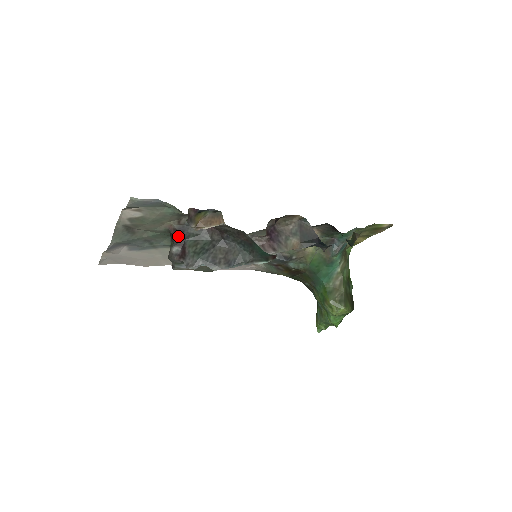
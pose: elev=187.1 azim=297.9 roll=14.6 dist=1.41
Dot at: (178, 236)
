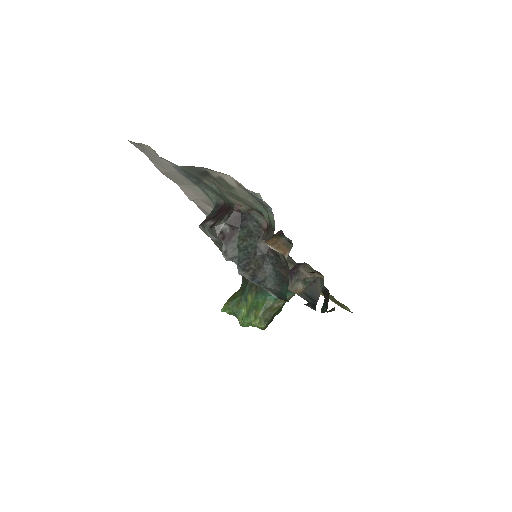
Dot at: (237, 219)
